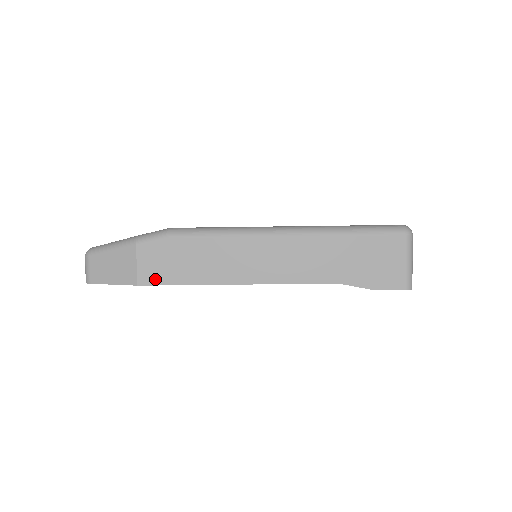
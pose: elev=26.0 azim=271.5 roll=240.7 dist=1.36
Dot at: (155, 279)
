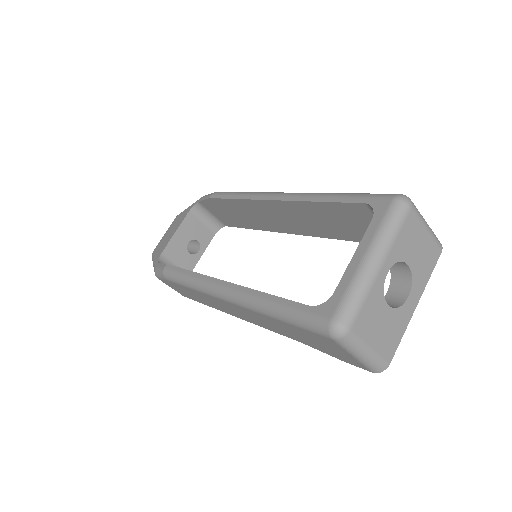
Dot at: occluded
